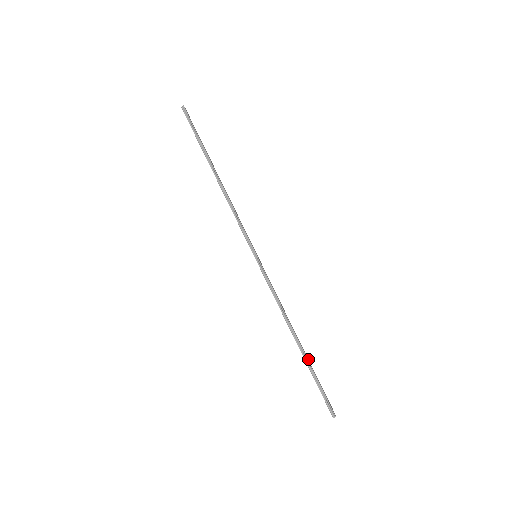
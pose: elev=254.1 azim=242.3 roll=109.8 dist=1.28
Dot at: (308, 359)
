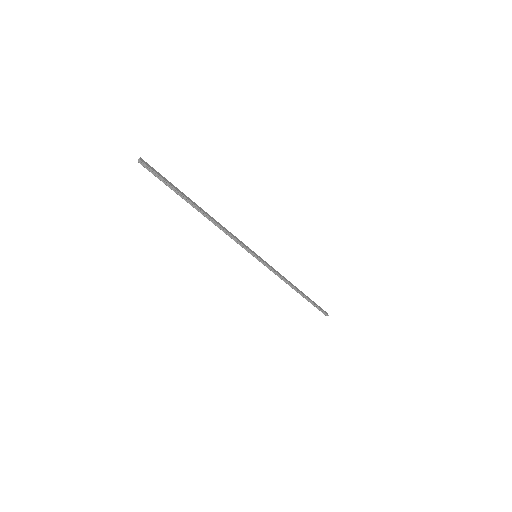
Dot at: (306, 296)
